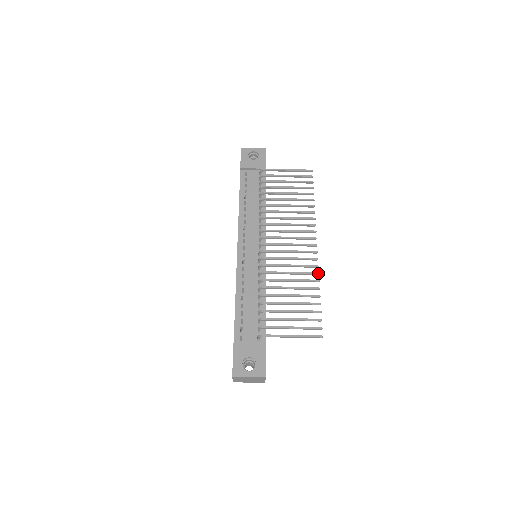
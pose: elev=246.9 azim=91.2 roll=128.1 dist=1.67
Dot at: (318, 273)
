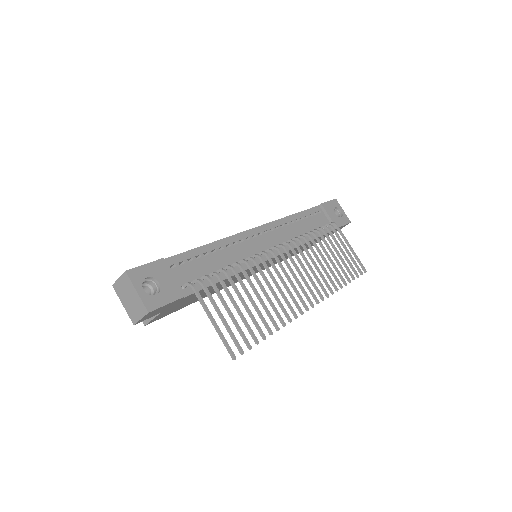
Dot at: (291, 320)
